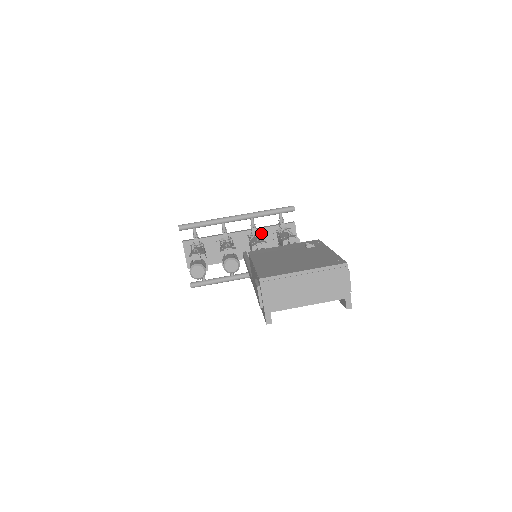
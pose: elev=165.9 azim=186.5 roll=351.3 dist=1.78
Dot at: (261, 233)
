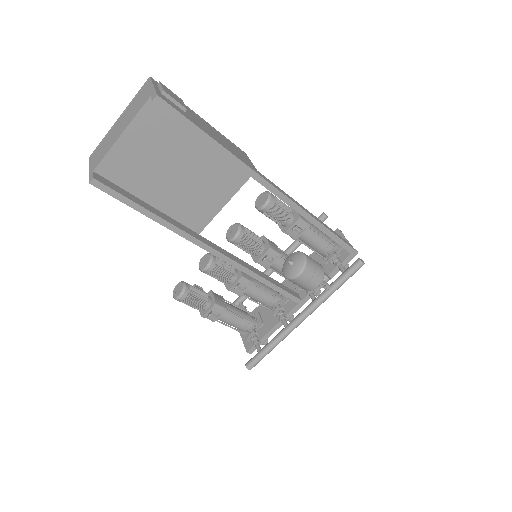
Dot at: occluded
